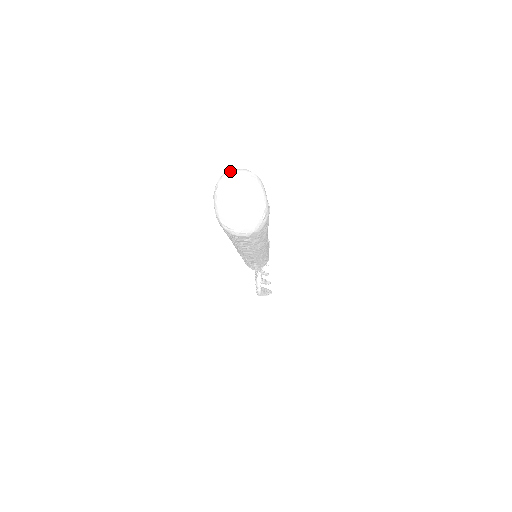
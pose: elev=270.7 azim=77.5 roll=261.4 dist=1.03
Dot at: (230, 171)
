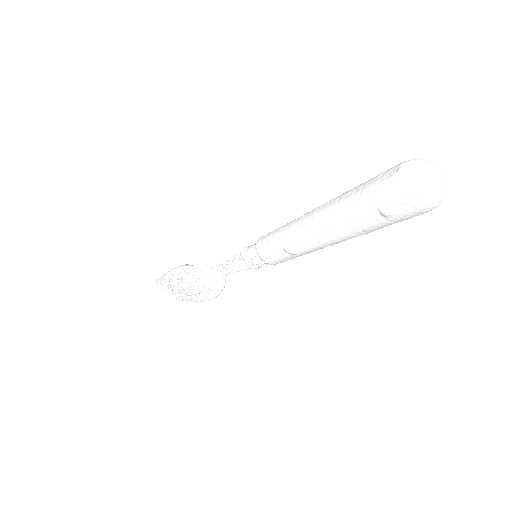
Dot at: (414, 168)
